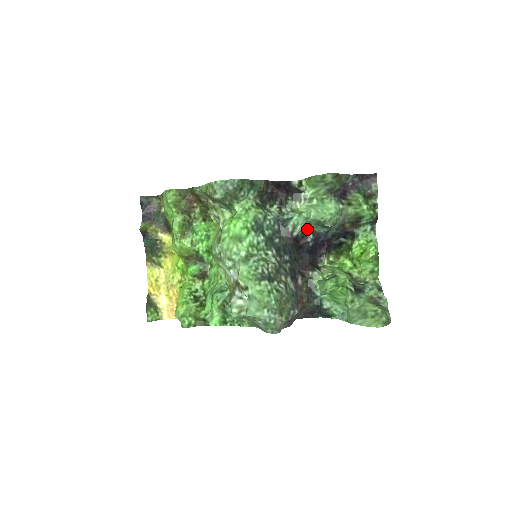
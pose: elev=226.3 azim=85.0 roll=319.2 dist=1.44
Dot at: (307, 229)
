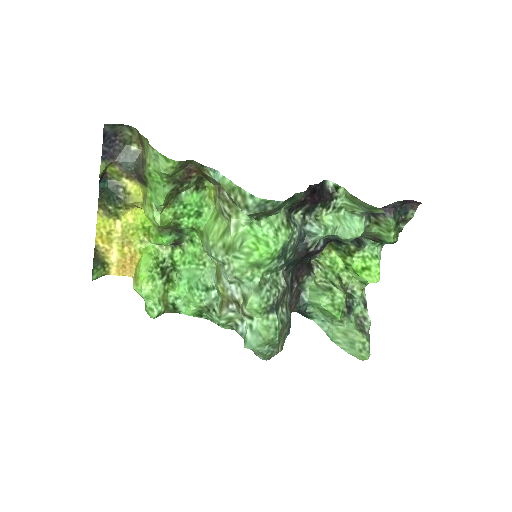
Dot at: (322, 238)
